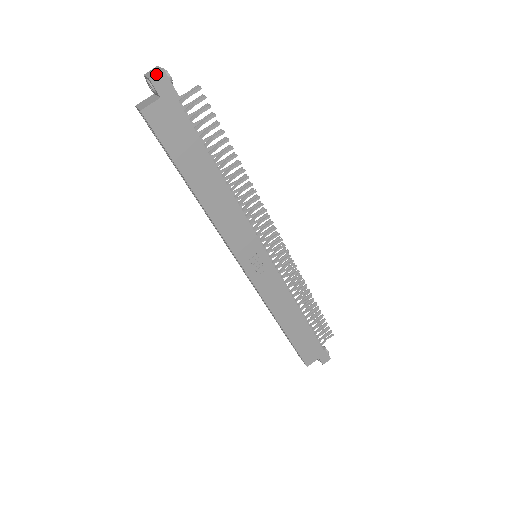
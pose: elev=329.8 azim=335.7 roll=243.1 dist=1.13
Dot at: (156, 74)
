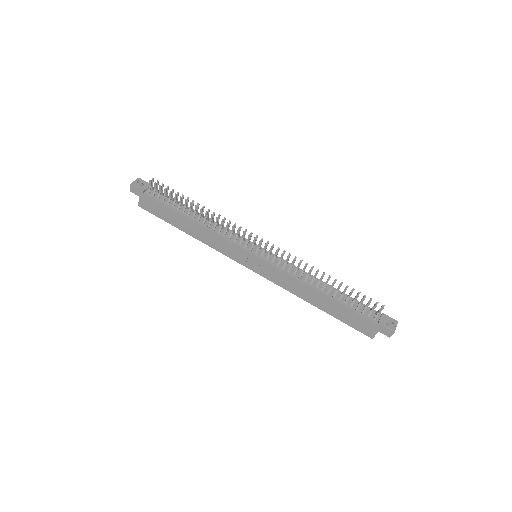
Dot at: (130, 188)
